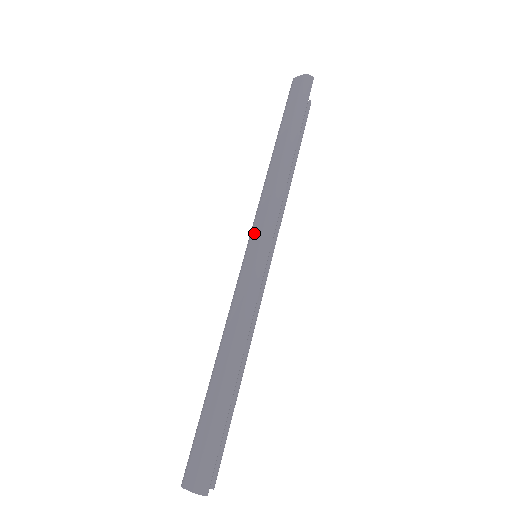
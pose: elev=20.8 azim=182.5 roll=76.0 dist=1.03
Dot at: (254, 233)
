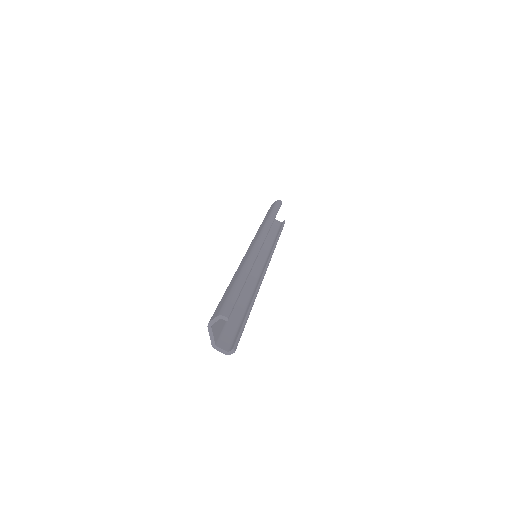
Dot at: (253, 241)
